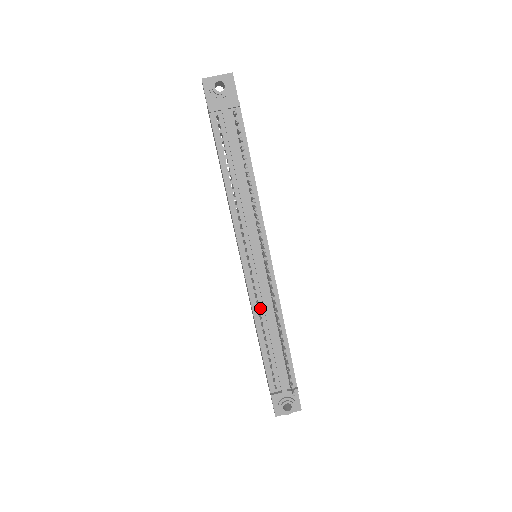
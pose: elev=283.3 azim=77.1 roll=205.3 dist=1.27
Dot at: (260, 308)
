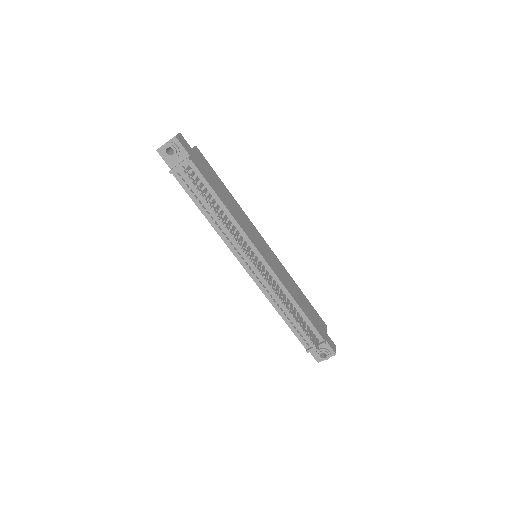
Dot at: (271, 295)
